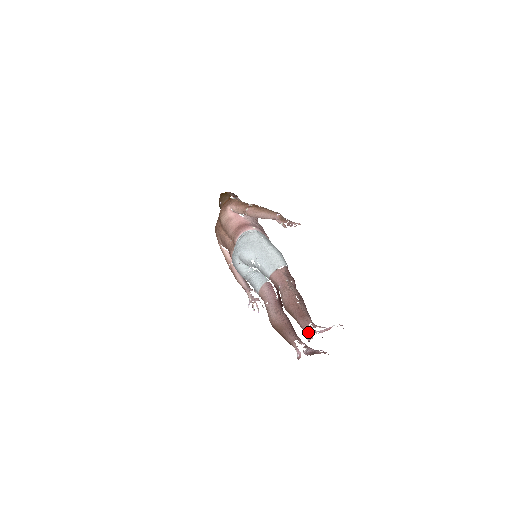
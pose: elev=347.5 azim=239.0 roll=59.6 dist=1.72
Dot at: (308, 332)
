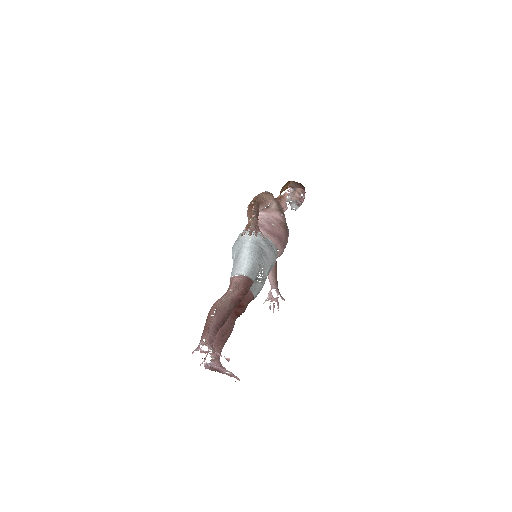
Dot at: (198, 346)
